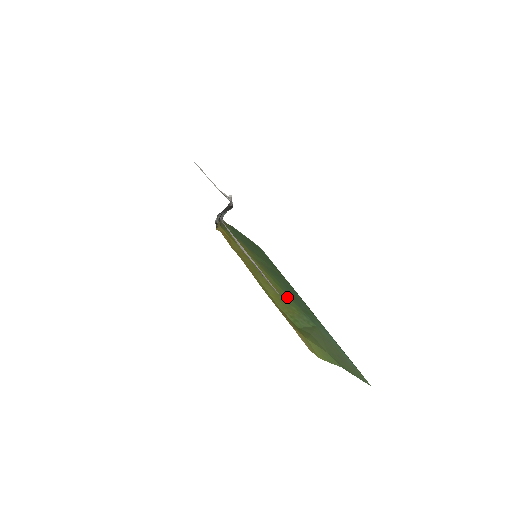
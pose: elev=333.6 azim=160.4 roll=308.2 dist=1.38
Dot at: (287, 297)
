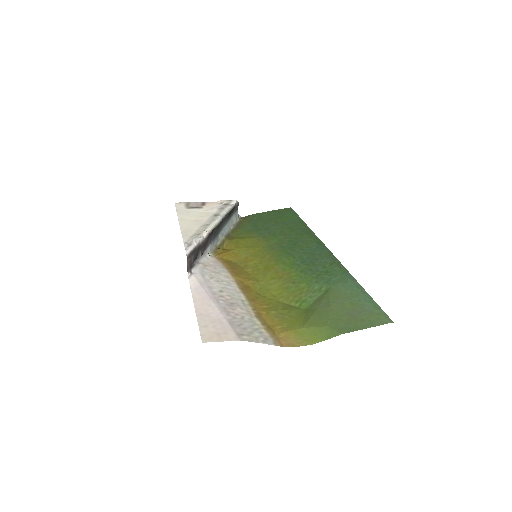
Dot at: (296, 275)
